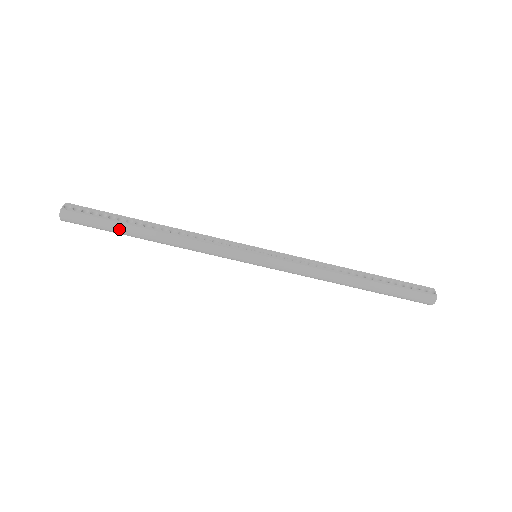
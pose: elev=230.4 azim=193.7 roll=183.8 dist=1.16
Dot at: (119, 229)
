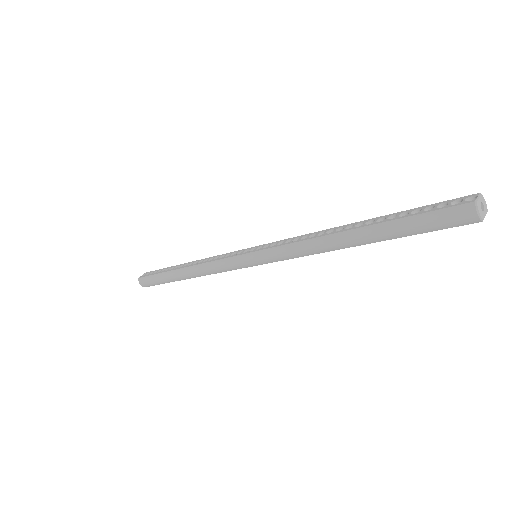
Dot at: (165, 278)
